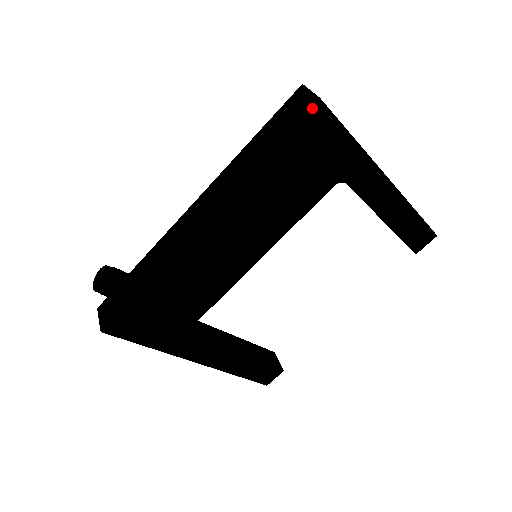
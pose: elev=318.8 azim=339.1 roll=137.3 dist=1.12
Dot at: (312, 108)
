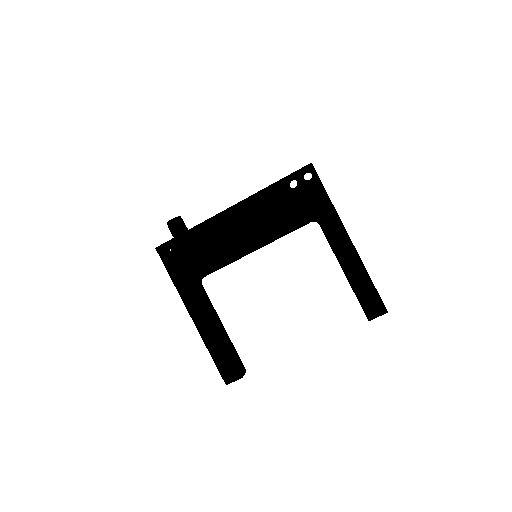
Dot at: (306, 167)
